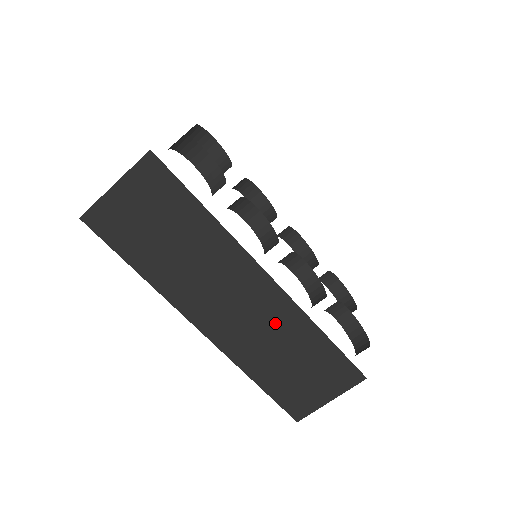
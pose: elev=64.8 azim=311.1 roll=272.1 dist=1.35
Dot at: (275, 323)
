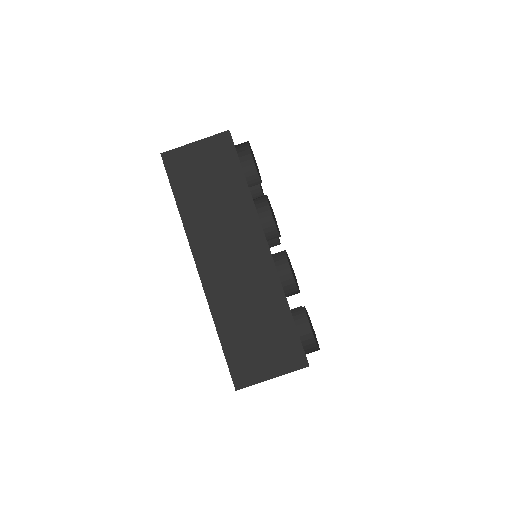
Dot at: (256, 284)
